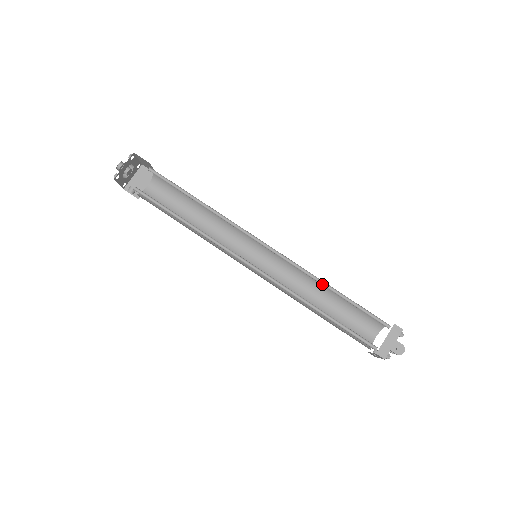
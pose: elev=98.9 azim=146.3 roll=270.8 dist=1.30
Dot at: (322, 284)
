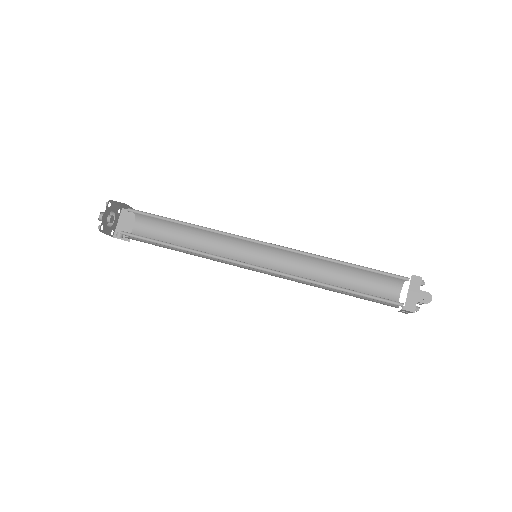
Dot at: occluded
